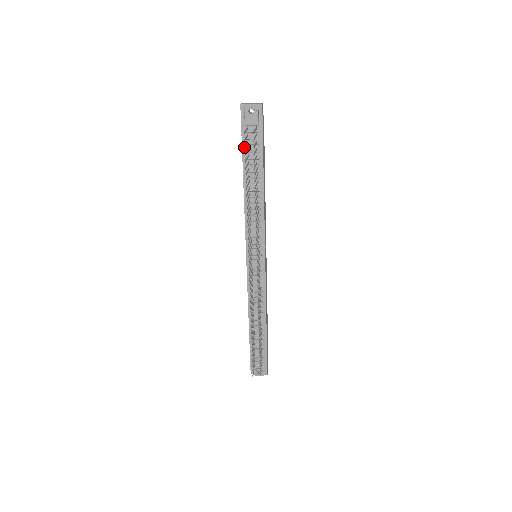
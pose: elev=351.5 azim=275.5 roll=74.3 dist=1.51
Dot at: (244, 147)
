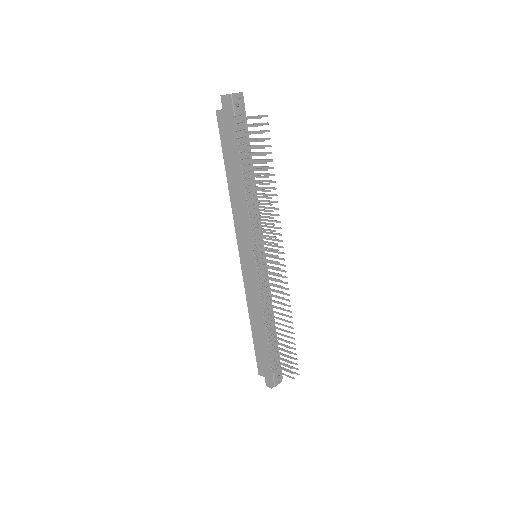
Dot at: (263, 132)
